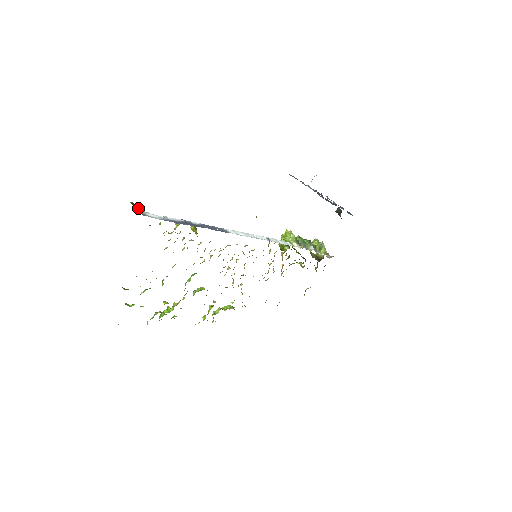
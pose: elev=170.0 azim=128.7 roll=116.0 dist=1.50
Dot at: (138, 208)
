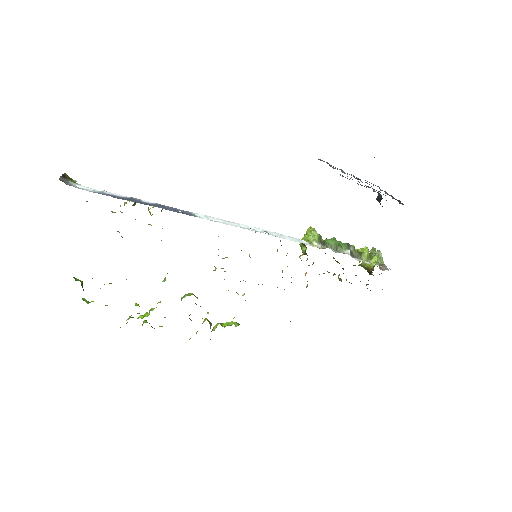
Dot at: (68, 179)
